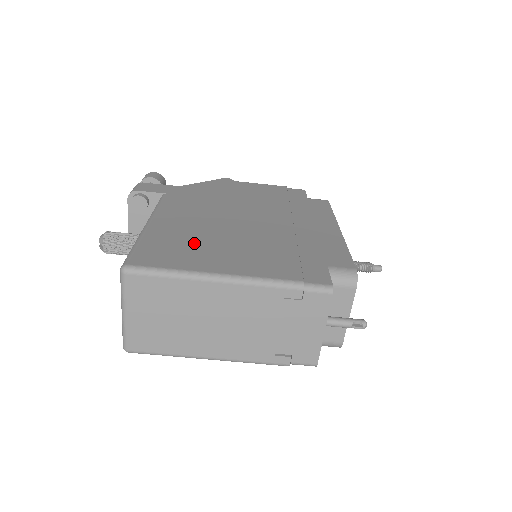
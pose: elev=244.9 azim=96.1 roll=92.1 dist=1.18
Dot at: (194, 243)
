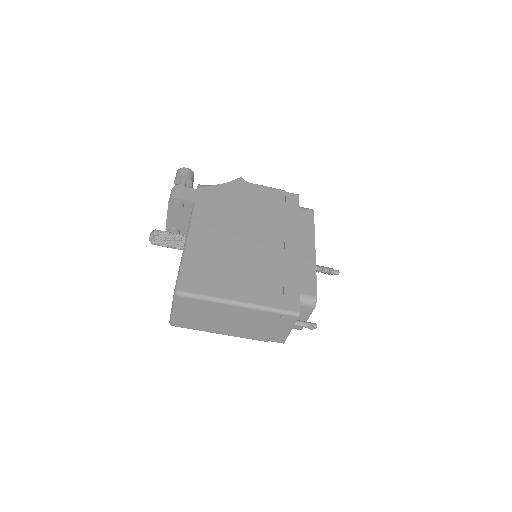
Dot at: (218, 267)
